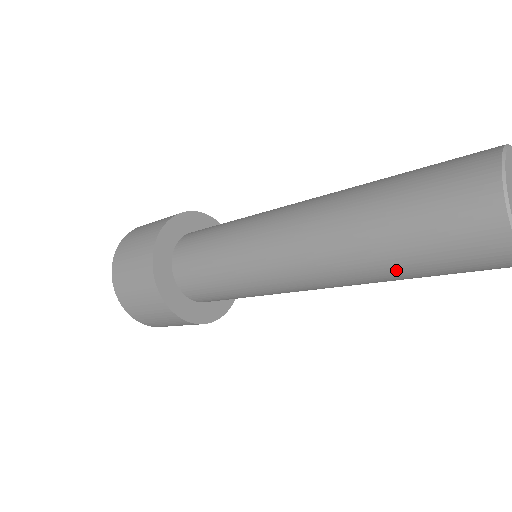
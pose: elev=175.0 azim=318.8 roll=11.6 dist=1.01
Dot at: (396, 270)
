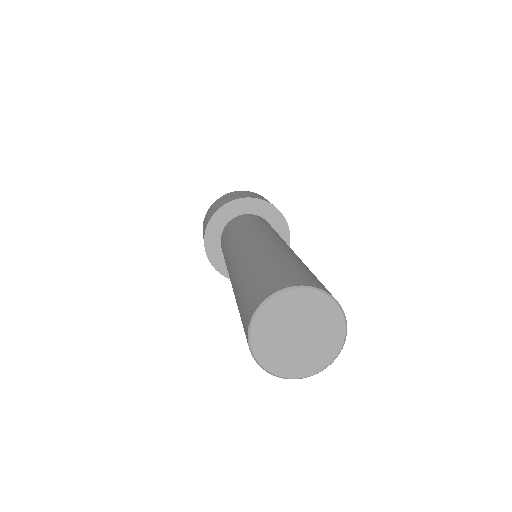
Dot at: occluded
